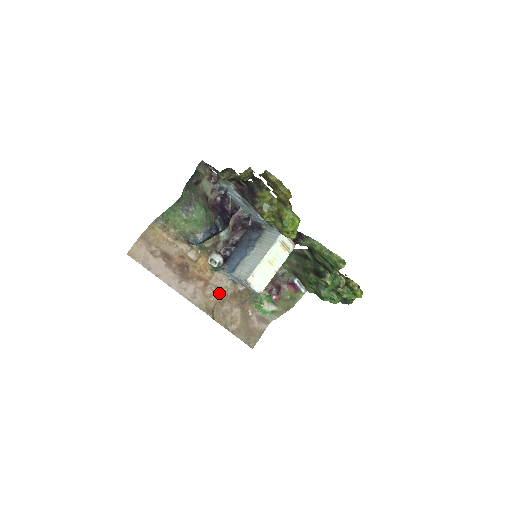
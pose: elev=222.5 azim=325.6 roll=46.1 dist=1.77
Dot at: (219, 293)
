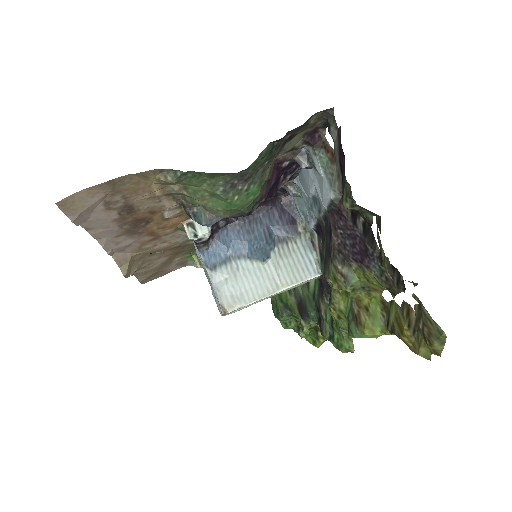
Dot at: (161, 247)
